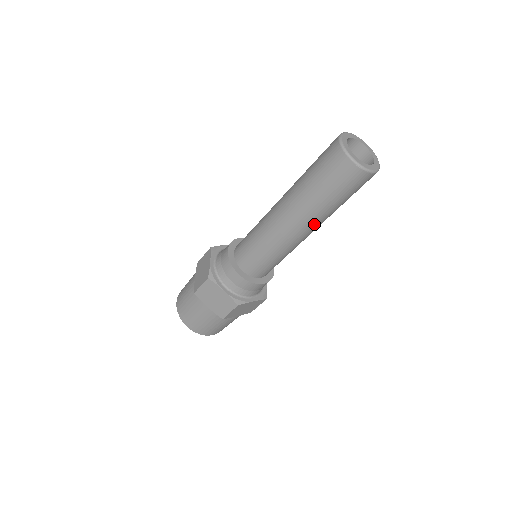
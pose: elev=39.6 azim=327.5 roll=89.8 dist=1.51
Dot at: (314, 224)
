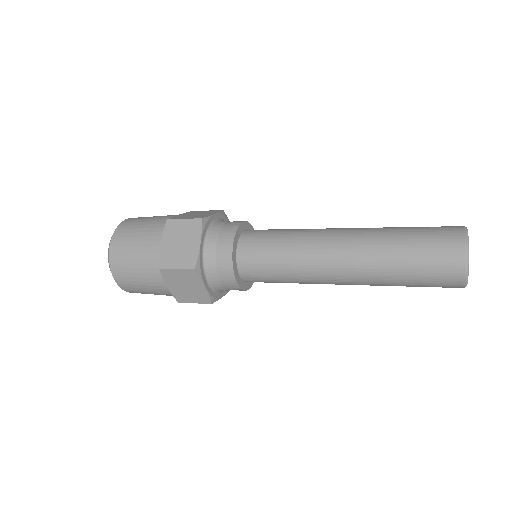
Dot at: occluded
